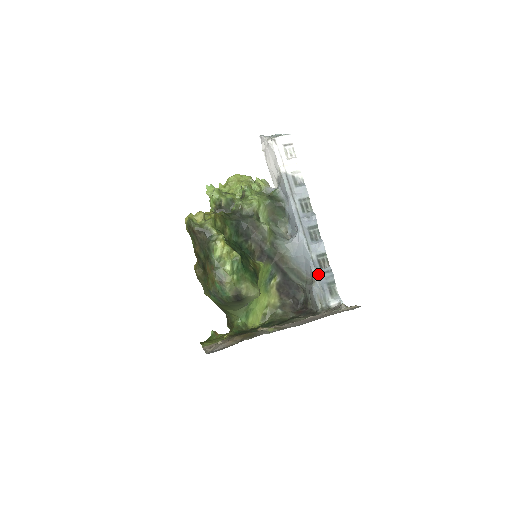
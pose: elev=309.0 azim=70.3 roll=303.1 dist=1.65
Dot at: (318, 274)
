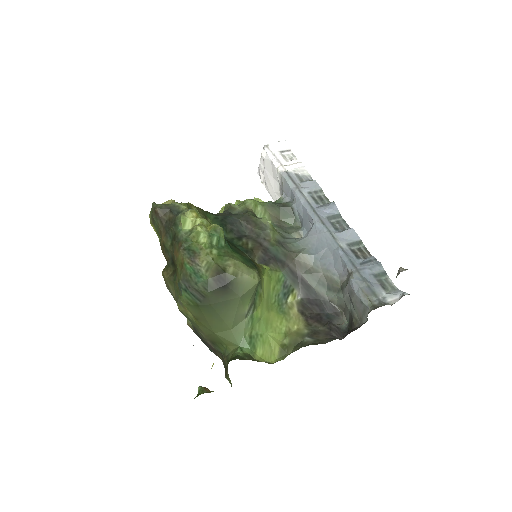
Dot at: (355, 264)
